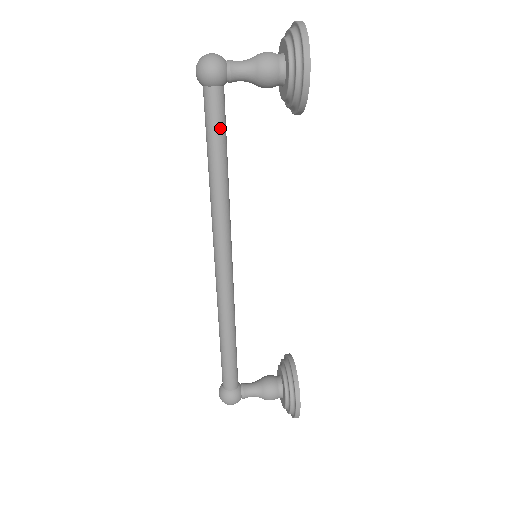
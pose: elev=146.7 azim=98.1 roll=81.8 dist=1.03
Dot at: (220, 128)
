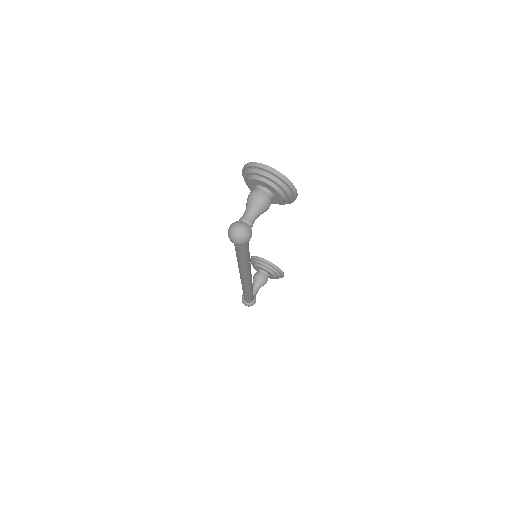
Dot at: occluded
